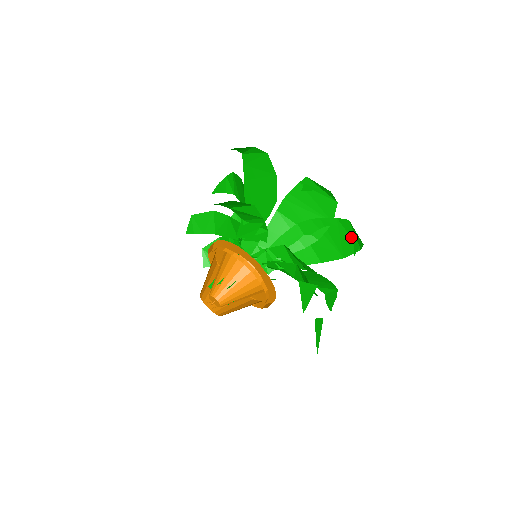
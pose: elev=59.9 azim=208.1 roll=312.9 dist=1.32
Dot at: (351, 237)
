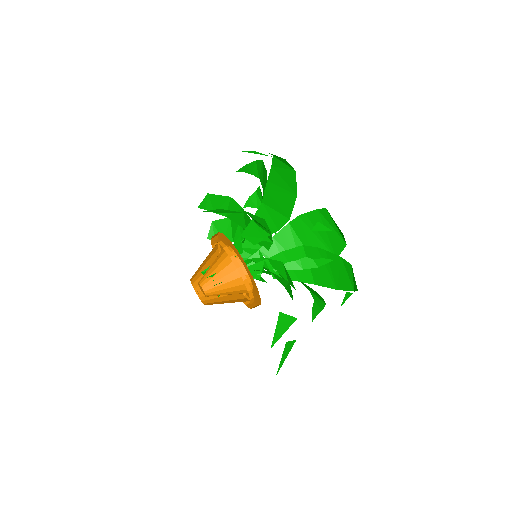
Dot at: (349, 278)
